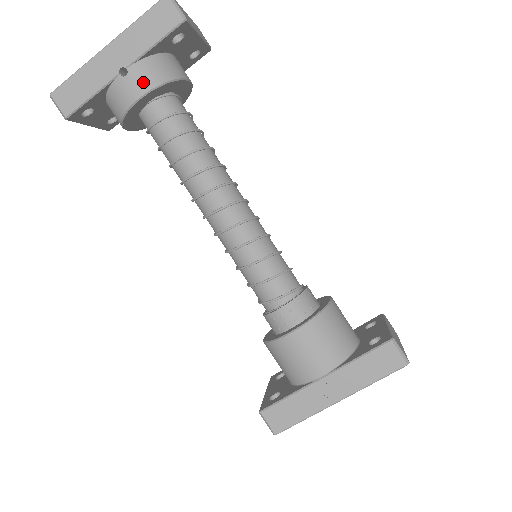
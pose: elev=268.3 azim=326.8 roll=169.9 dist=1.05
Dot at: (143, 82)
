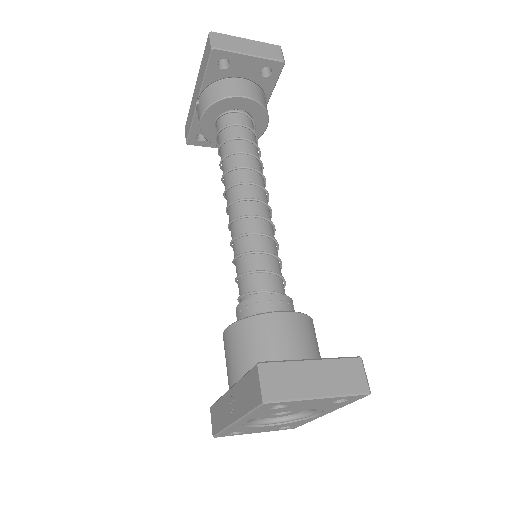
Dot at: (202, 106)
